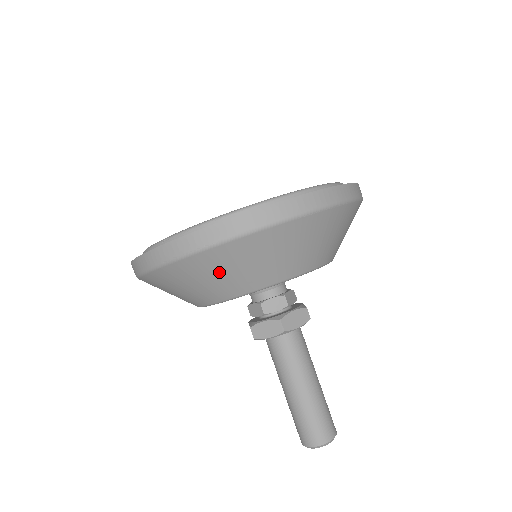
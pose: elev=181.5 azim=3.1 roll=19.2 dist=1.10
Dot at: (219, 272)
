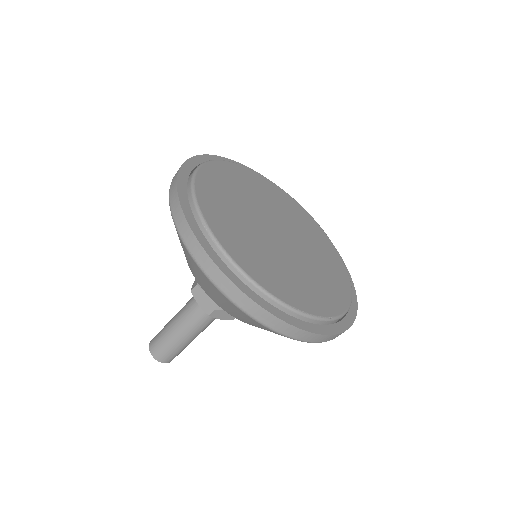
Dot at: (207, 286)
